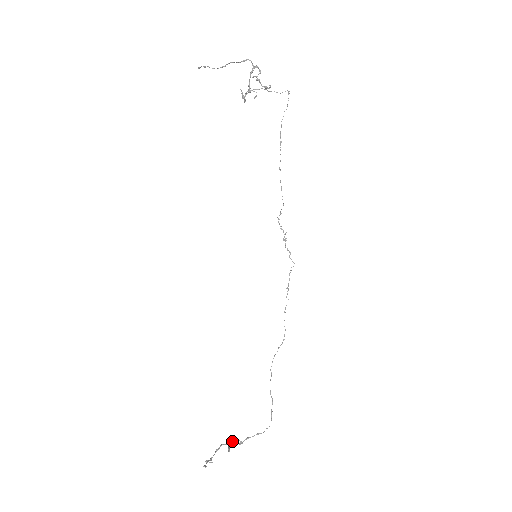
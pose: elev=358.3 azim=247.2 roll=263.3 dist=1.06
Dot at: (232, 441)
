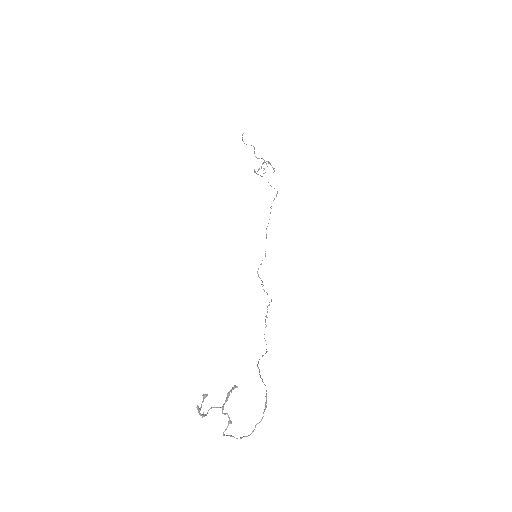
Dot at: (222, 411)
